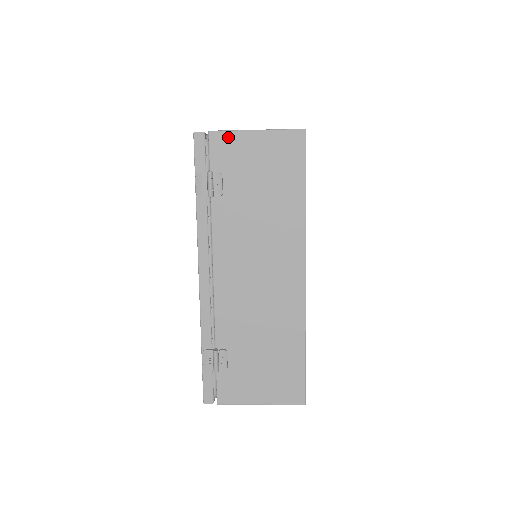
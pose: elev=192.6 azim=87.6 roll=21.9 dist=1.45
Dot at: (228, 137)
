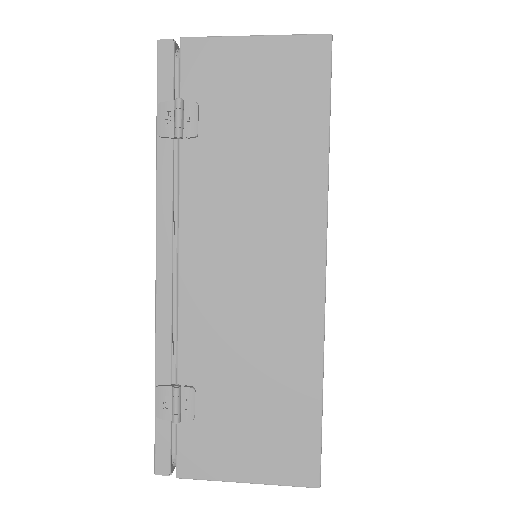
Dot at: (210, 46)
